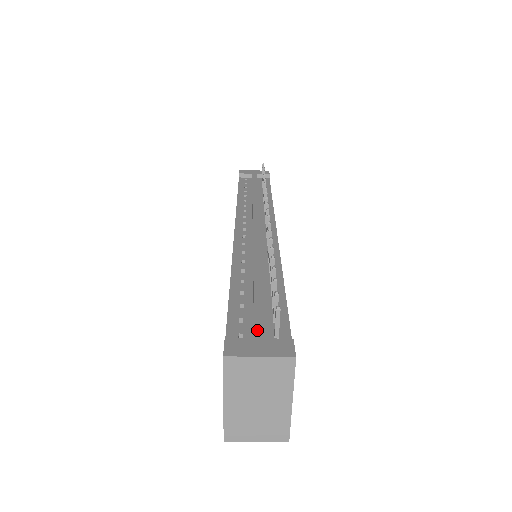
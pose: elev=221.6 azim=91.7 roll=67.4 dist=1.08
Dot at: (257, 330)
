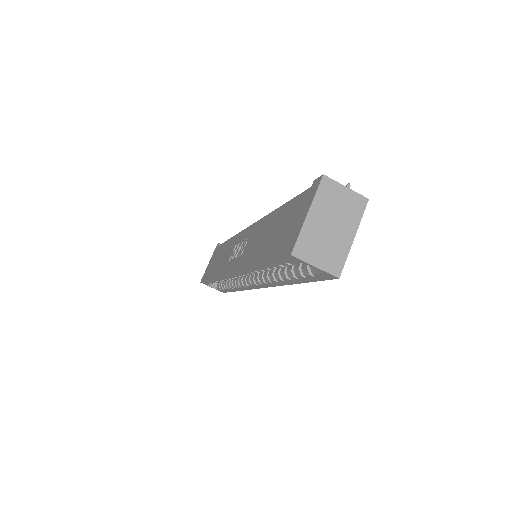
Dot at: occluded
